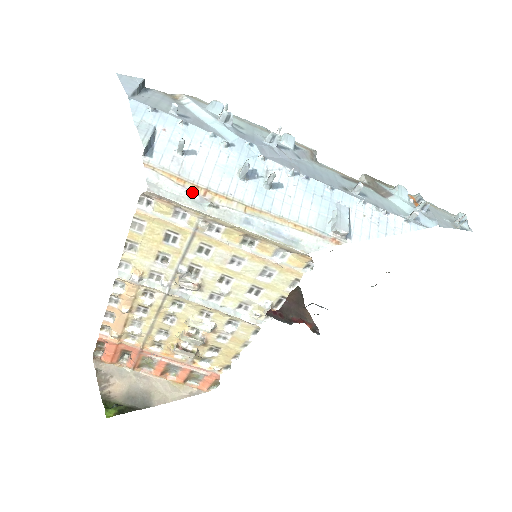
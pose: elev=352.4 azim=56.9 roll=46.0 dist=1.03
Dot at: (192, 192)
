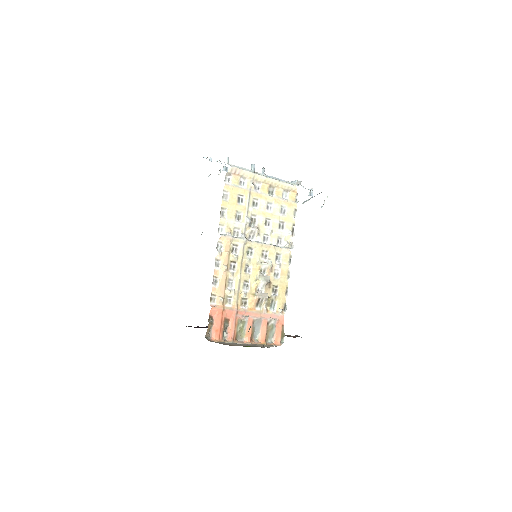
Dot at: (245, 168)
